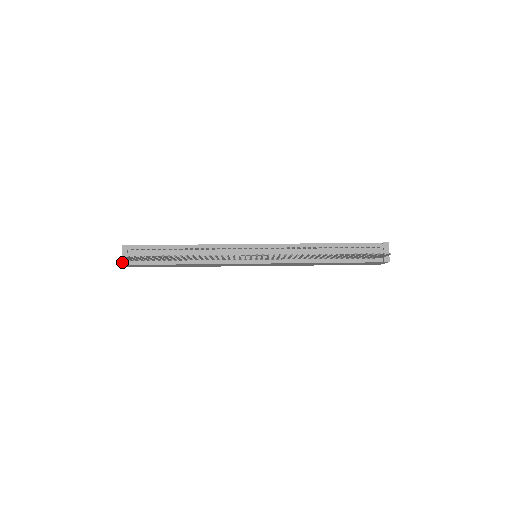
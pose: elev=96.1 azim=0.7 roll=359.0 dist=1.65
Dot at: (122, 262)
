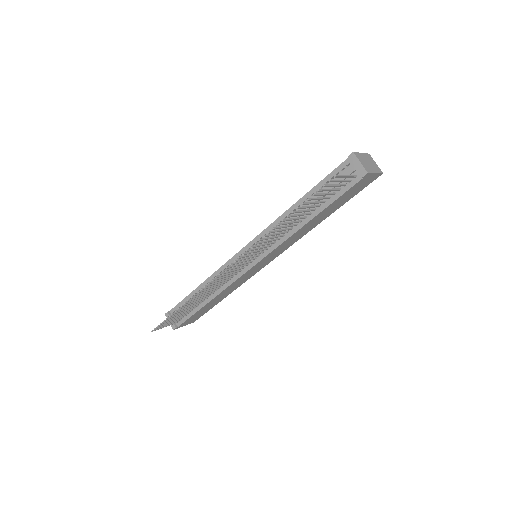
Dot at: (172, 328)
